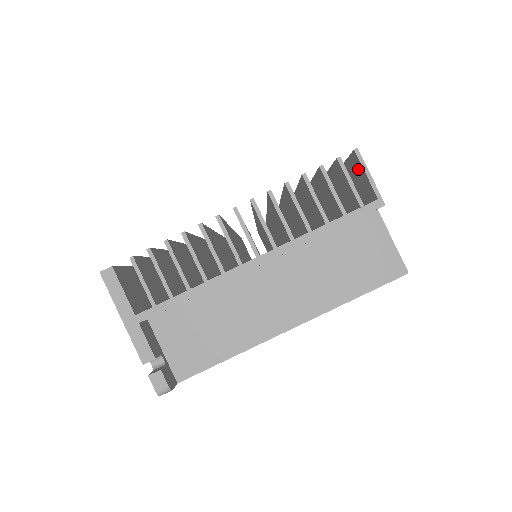
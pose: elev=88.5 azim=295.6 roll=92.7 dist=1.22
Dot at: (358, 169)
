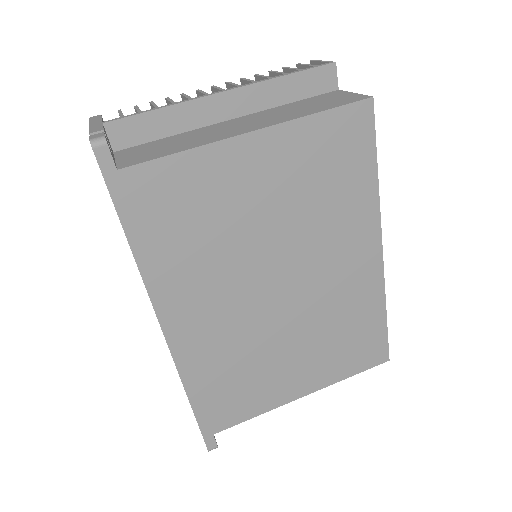
Dot at: occluded
